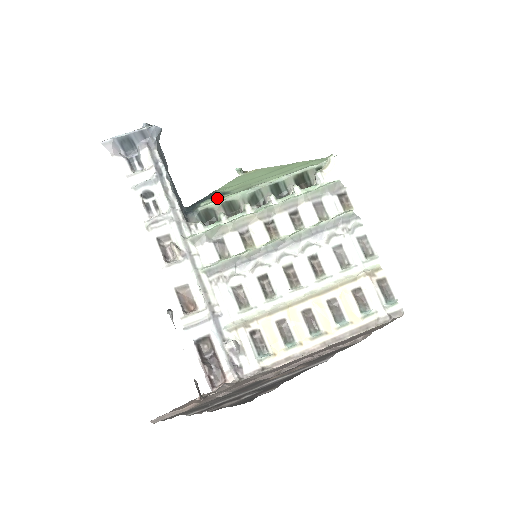
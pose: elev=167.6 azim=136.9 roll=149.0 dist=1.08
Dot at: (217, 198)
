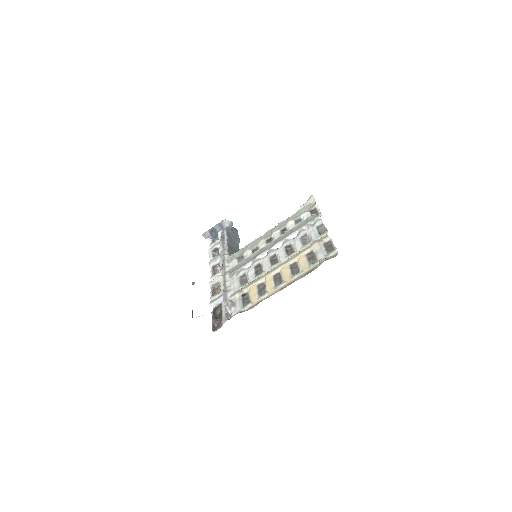
Dot at: occluded
